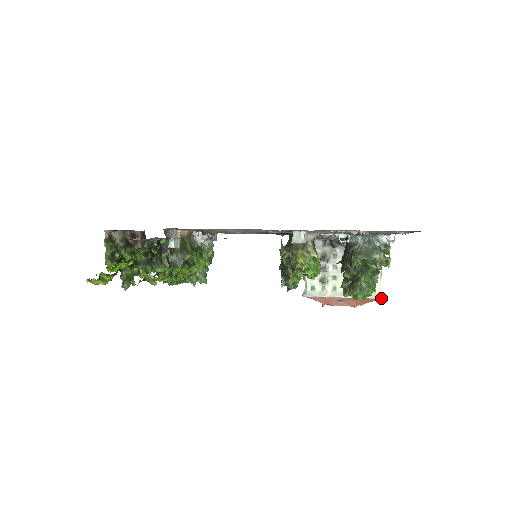
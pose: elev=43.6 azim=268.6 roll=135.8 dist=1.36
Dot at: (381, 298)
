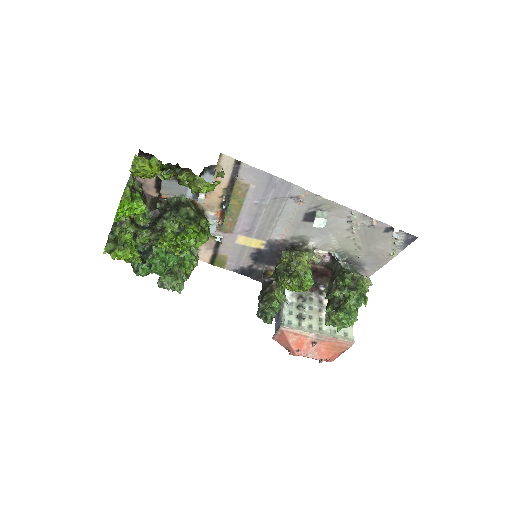
Dot at: (354, 342)
